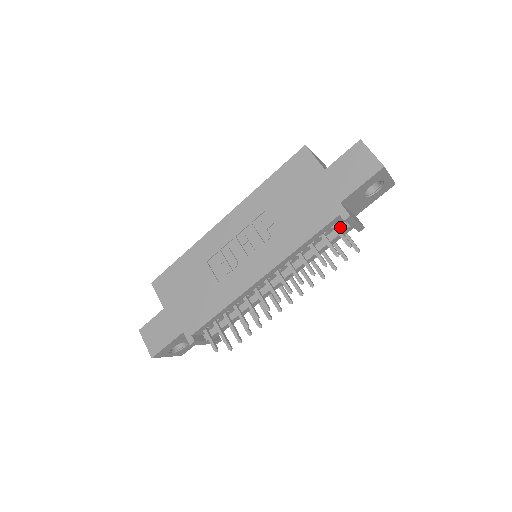
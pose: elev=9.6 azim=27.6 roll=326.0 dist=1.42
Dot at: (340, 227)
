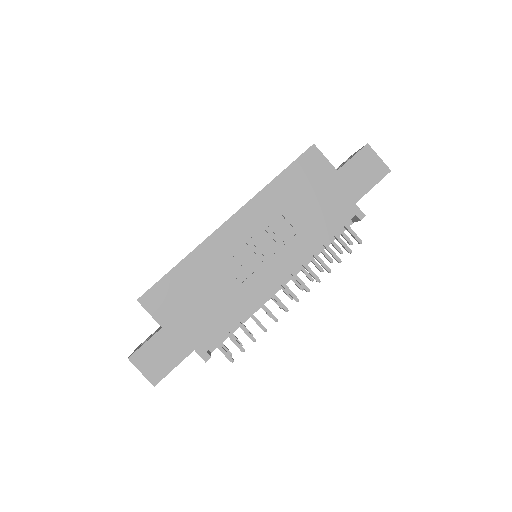
Dot at: occluded
